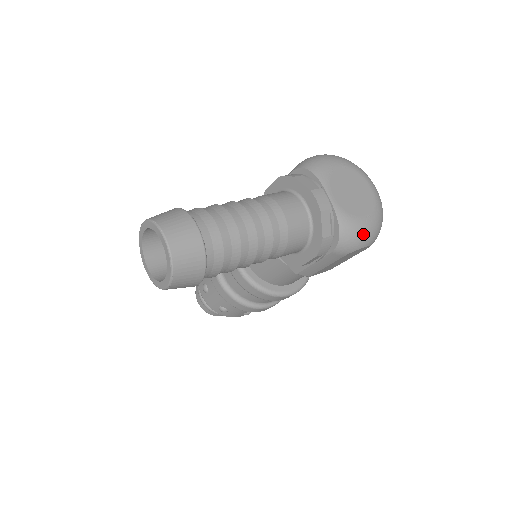
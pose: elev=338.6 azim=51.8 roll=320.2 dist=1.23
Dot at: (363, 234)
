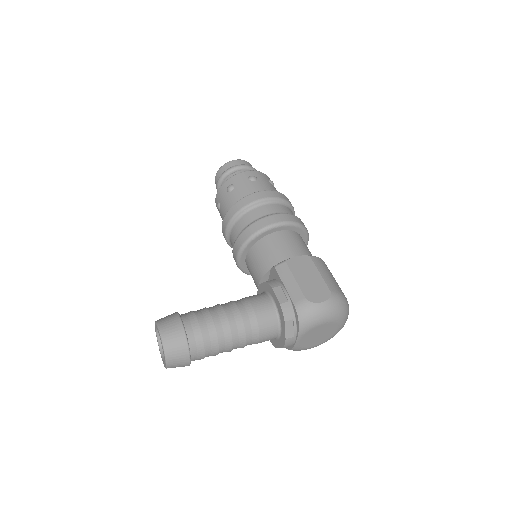
Dot at: occluded
